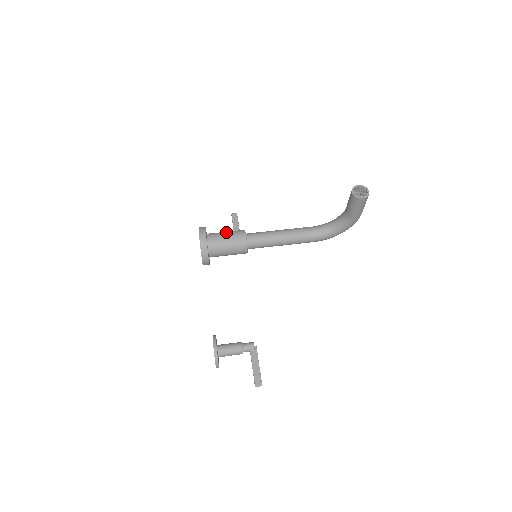
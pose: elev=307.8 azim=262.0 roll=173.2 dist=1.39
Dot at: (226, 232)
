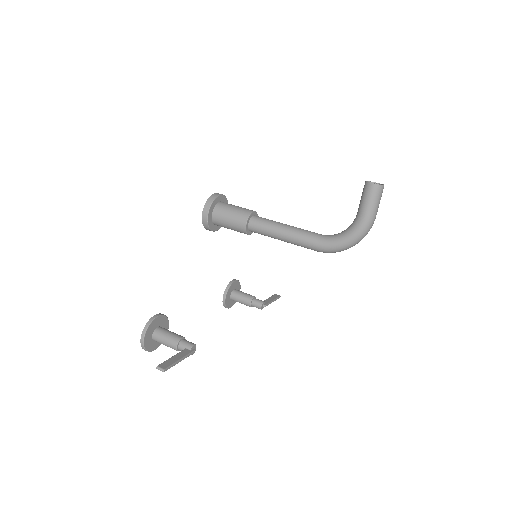
Dot at: occluded
